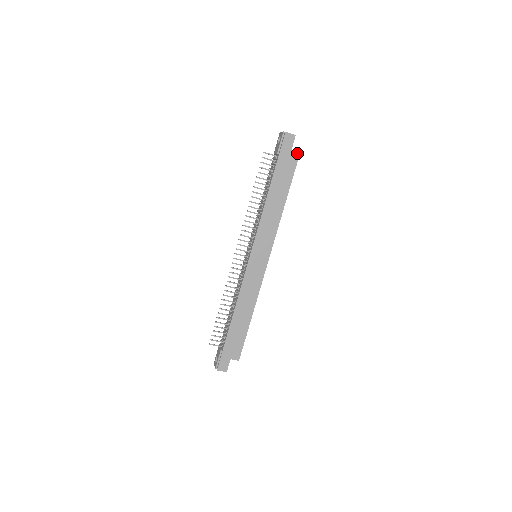
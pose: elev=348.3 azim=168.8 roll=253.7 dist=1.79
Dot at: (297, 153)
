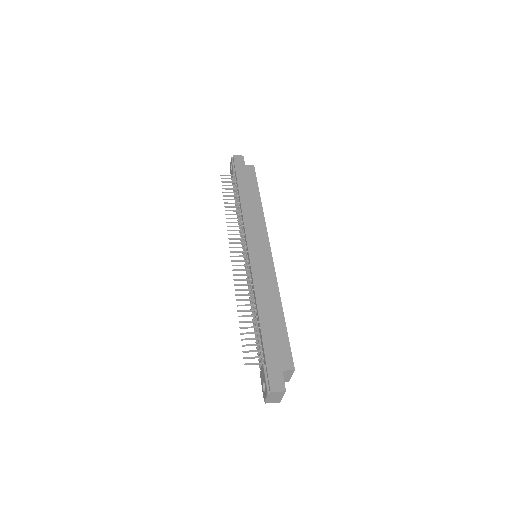
Dot at: (251, 166)
